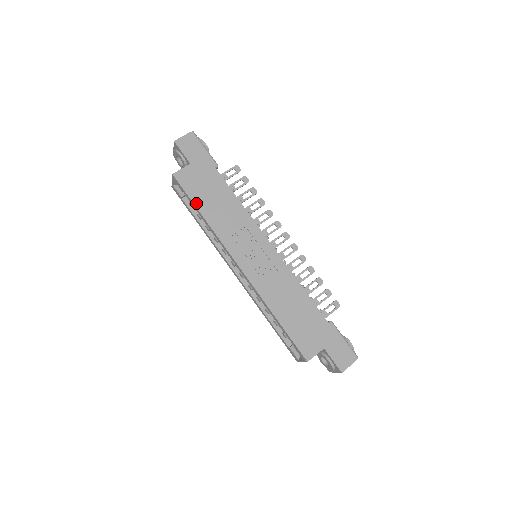
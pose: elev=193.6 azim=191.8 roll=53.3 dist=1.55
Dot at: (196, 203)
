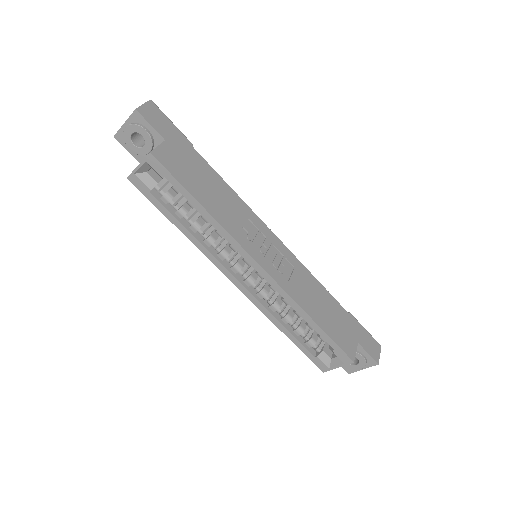
Dot at: (190, 191)
